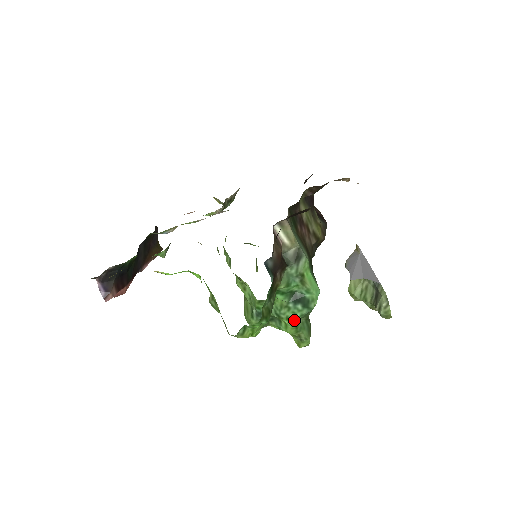
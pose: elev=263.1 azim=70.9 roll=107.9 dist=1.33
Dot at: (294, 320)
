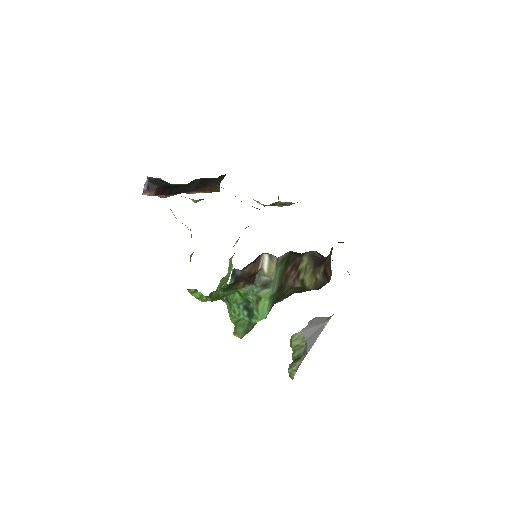
Dot at: (237, 316)
